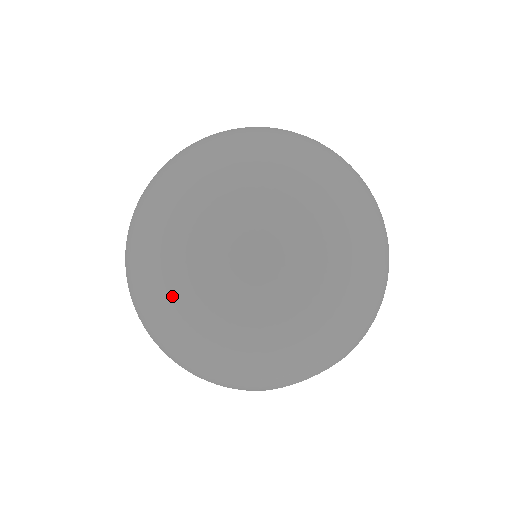
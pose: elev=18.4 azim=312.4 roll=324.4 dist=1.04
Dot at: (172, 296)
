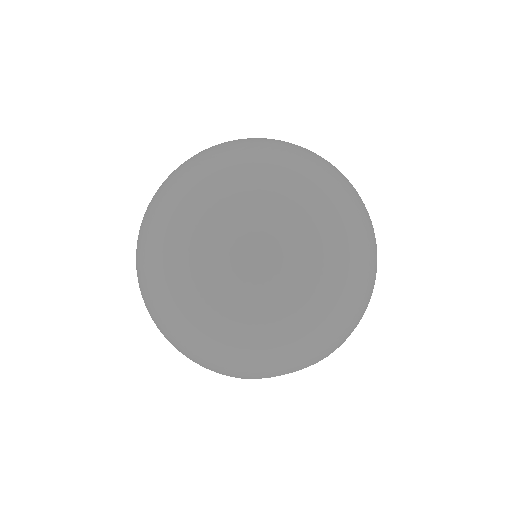
Dot at: (248, 270)
